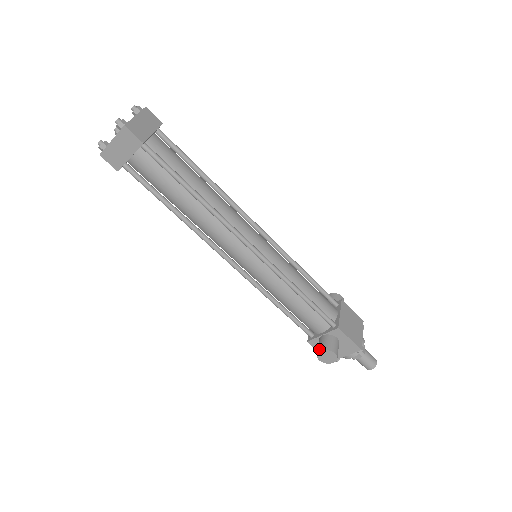
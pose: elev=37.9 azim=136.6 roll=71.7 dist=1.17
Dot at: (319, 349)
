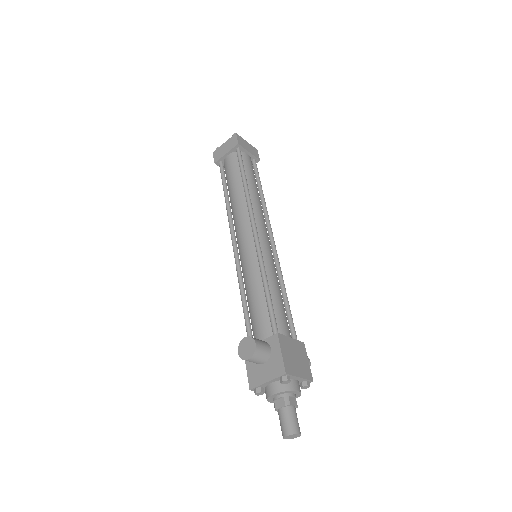
Dot at: (246, 338)
